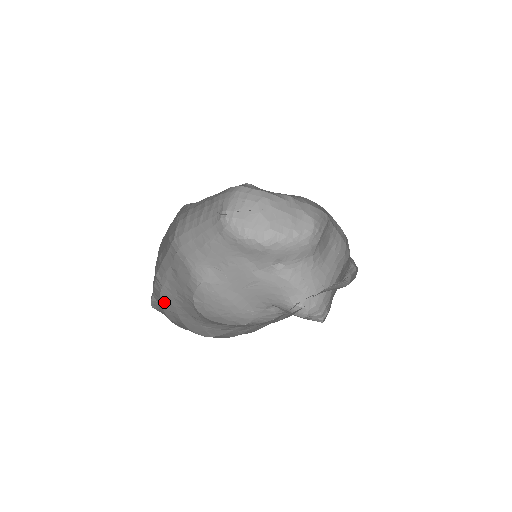
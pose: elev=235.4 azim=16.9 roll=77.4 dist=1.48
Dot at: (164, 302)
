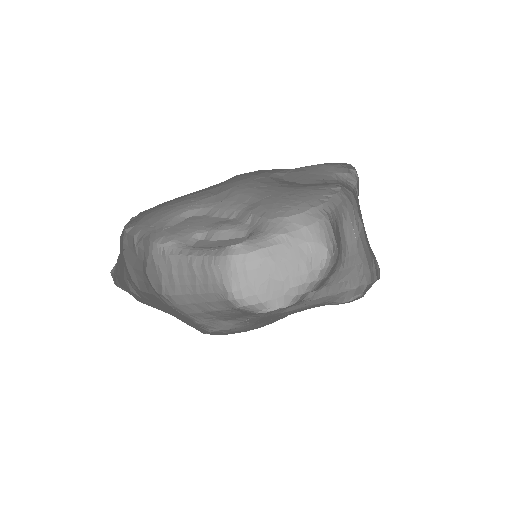
Dot at: occluded
